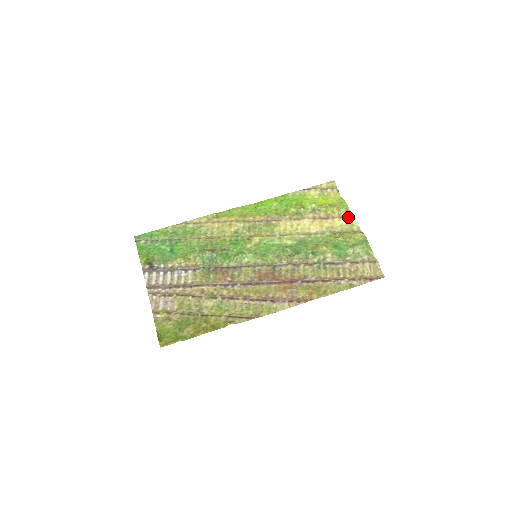
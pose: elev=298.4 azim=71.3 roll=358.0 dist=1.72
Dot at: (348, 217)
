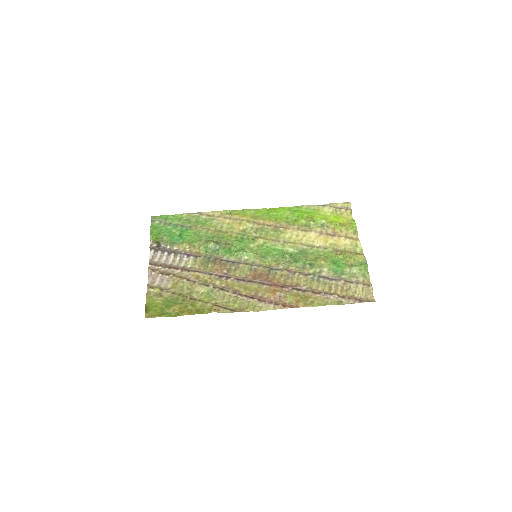
Dot at: (354, 238)
